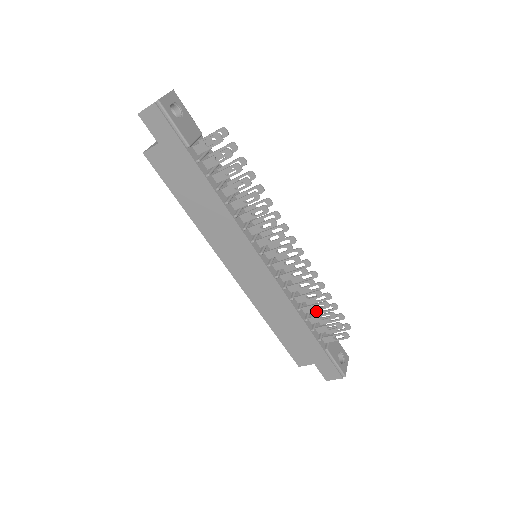
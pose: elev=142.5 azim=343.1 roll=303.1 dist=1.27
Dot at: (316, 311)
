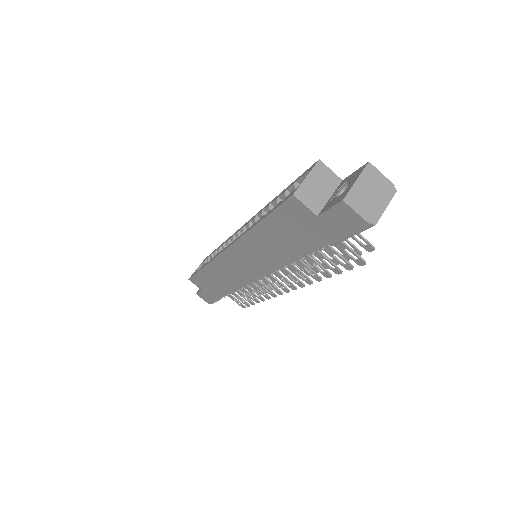
Dot at: occluded
